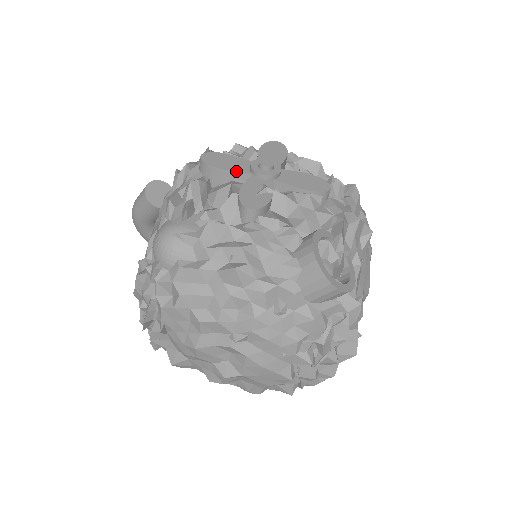
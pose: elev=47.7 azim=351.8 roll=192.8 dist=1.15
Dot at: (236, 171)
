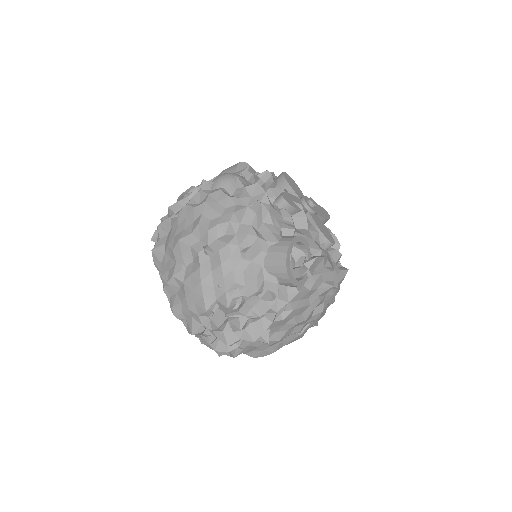
Dot at: (294, 190)
